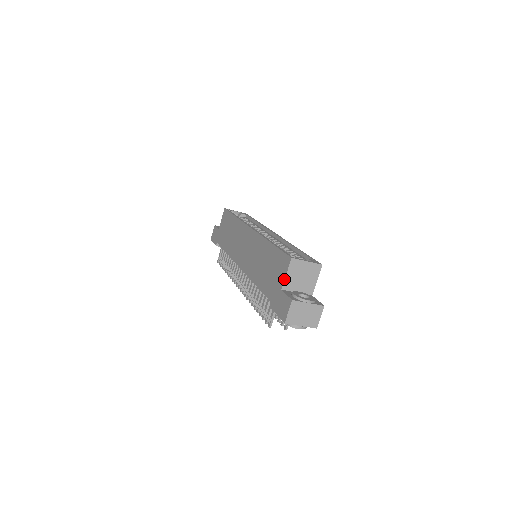
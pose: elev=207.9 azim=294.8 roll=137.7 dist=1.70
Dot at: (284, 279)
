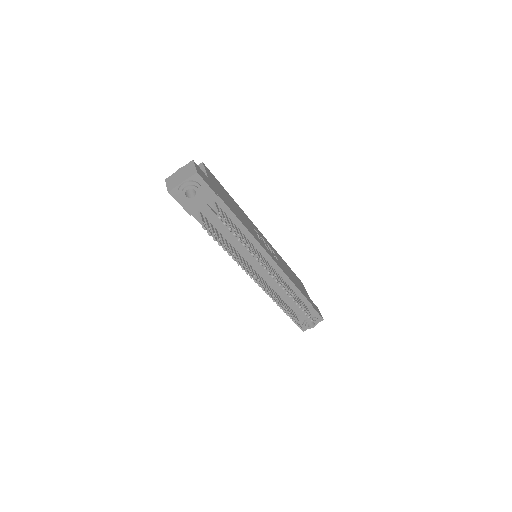
Dot at: occluded
